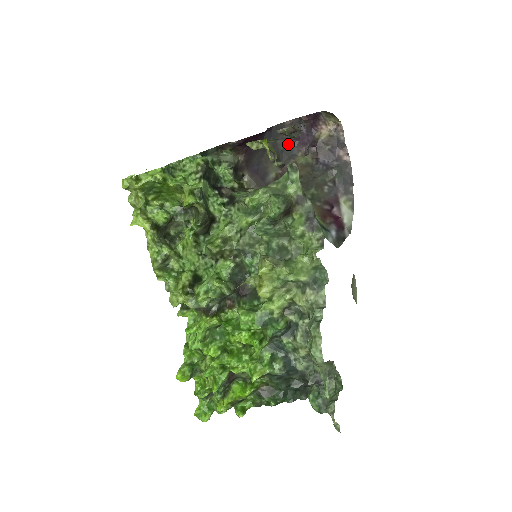
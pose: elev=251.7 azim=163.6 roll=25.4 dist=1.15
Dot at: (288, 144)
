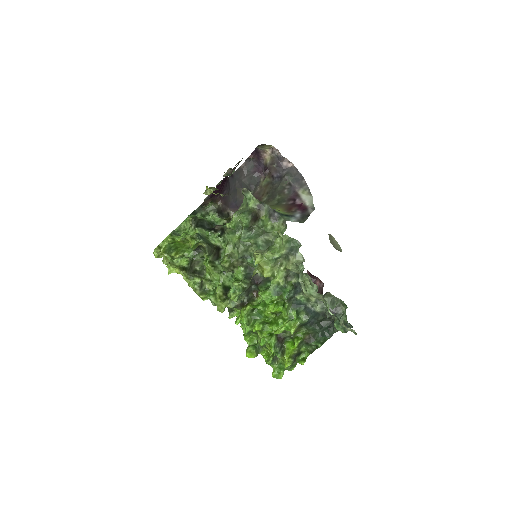
Dot at: (251, 178)
